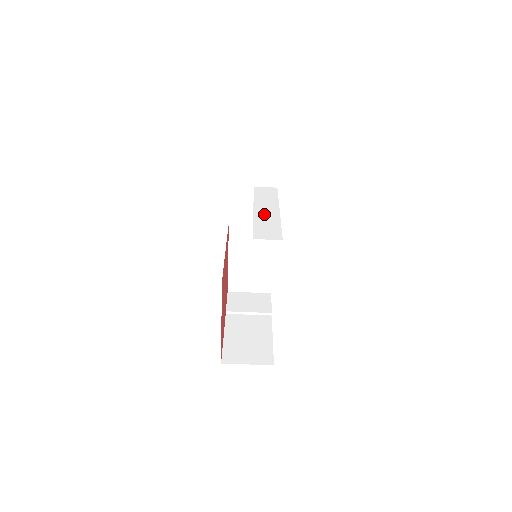
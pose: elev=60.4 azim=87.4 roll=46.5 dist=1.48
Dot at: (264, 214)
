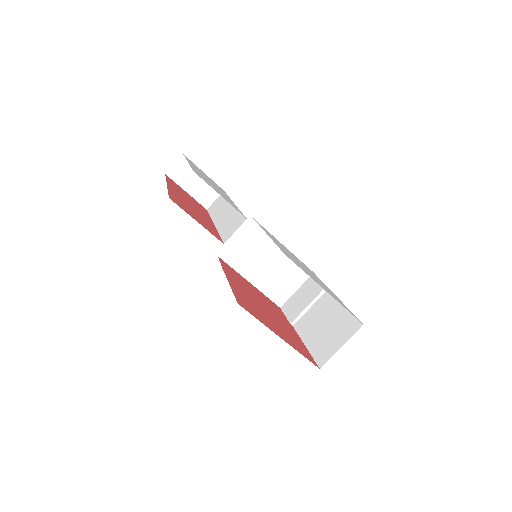
Dot at: (223, 218)
